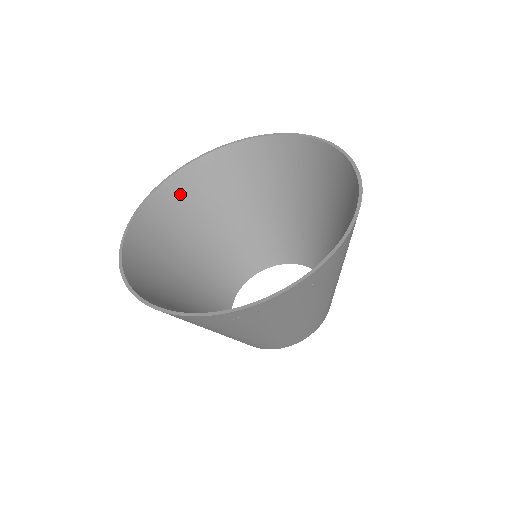
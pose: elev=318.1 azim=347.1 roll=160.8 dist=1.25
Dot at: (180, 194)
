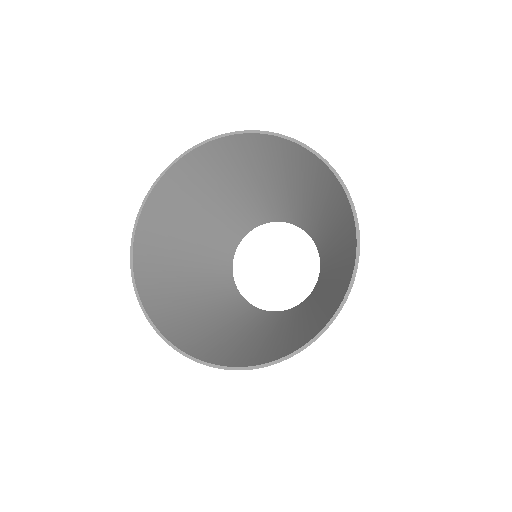
Dot at: (152, 233)
